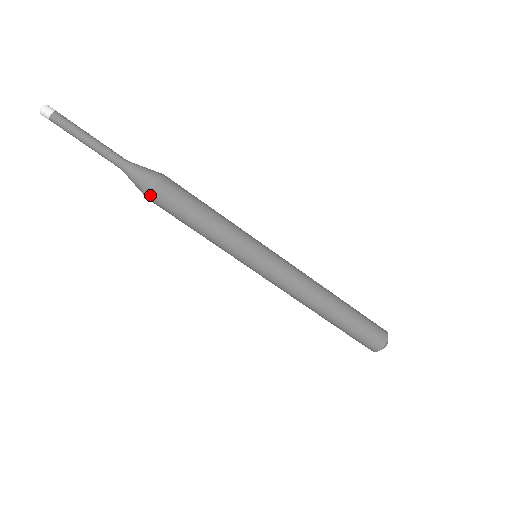
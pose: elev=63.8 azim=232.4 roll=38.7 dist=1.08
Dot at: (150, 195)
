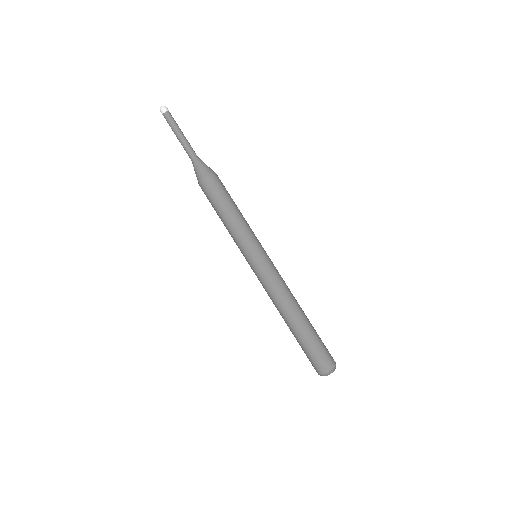
Dot at: (207, 177)
